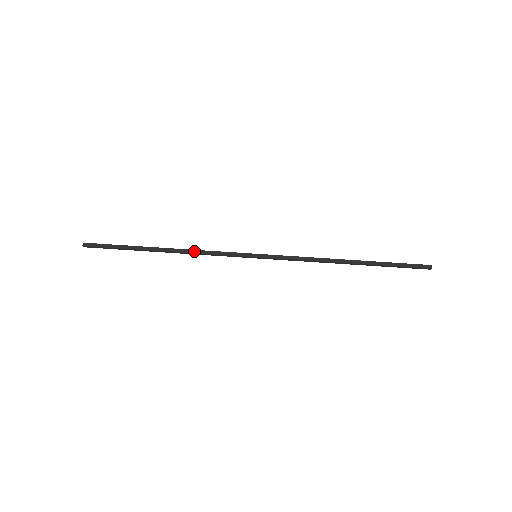
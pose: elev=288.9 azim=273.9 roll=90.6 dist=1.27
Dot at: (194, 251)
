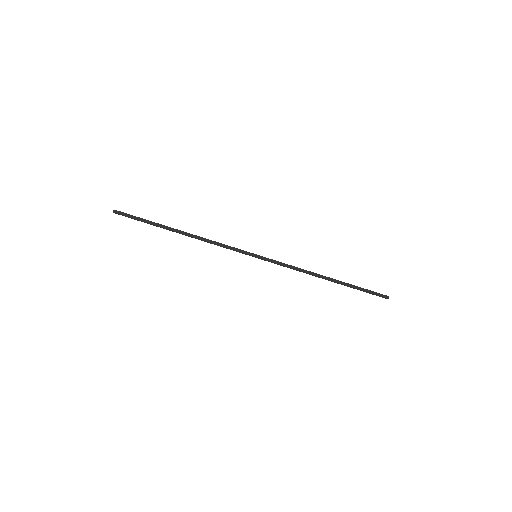
Dot at: (207, 240)
